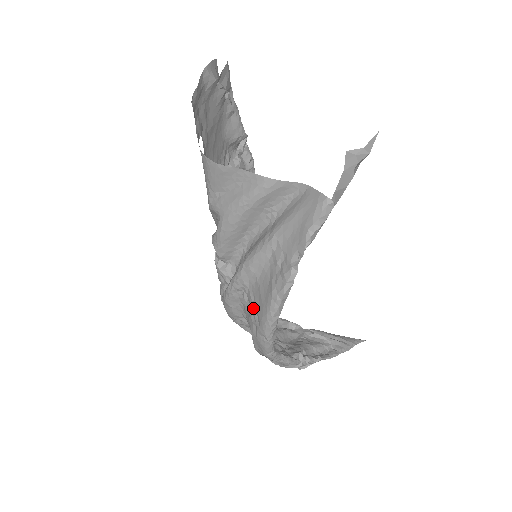
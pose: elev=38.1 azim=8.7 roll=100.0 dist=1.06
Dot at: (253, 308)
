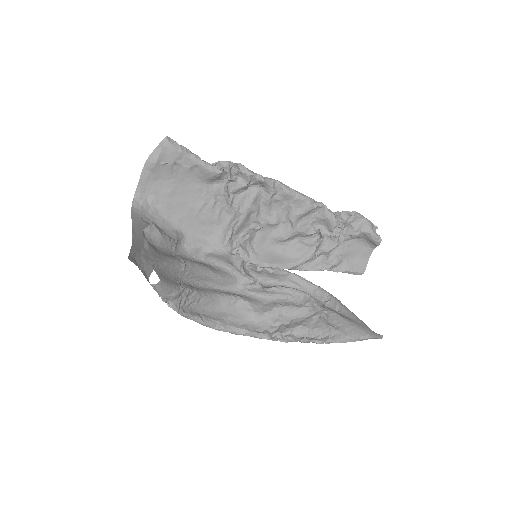
Dot at: (205, 307)
